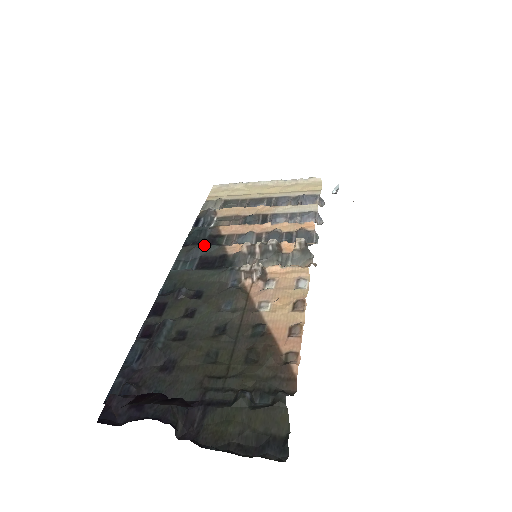
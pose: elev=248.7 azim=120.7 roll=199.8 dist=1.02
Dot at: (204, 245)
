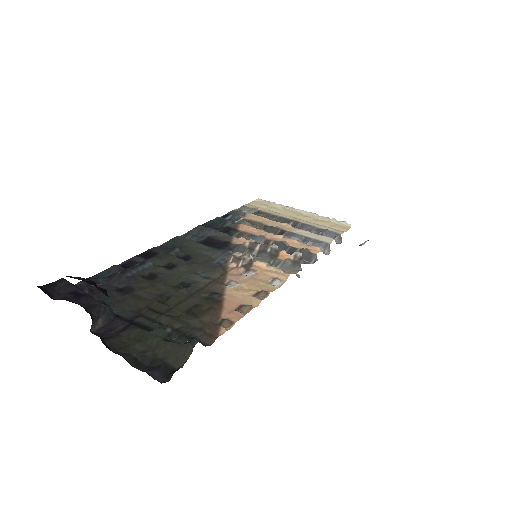
Dot at: occluded
